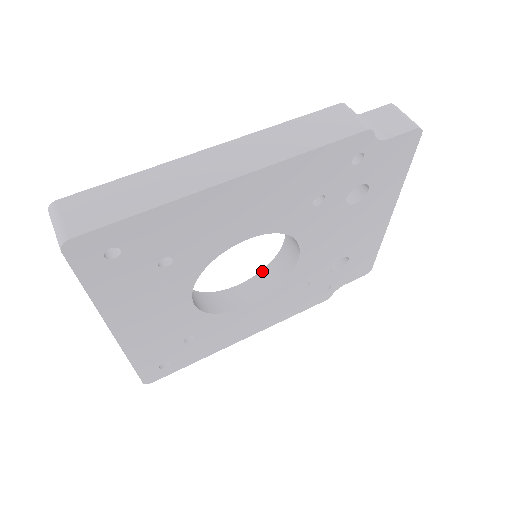
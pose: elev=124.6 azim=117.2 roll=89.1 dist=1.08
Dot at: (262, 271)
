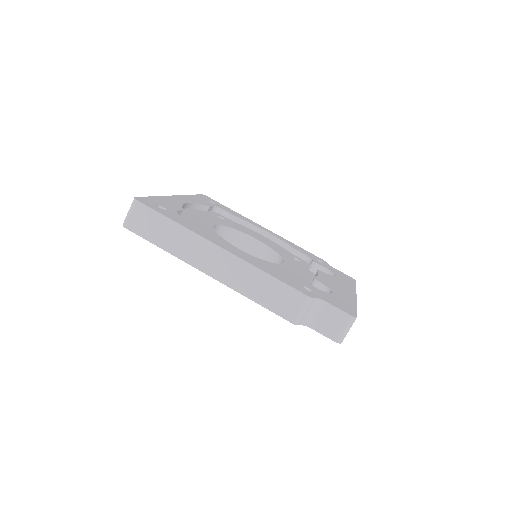
Dot at: (272, 250)
